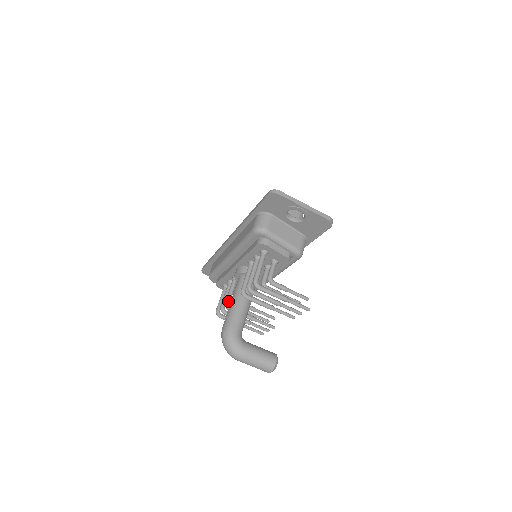
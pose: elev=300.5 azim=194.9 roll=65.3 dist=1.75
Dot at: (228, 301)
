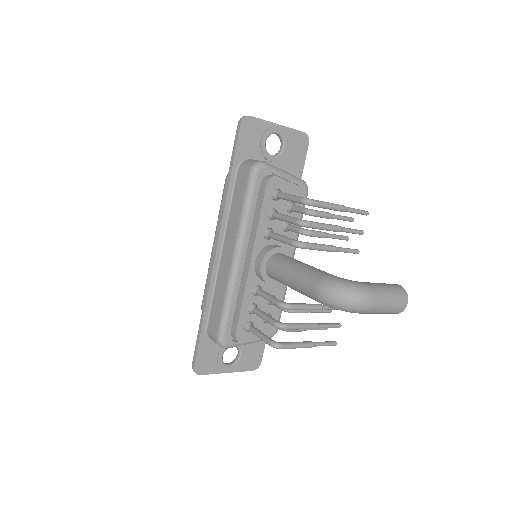
Dot at: (279, 300)
